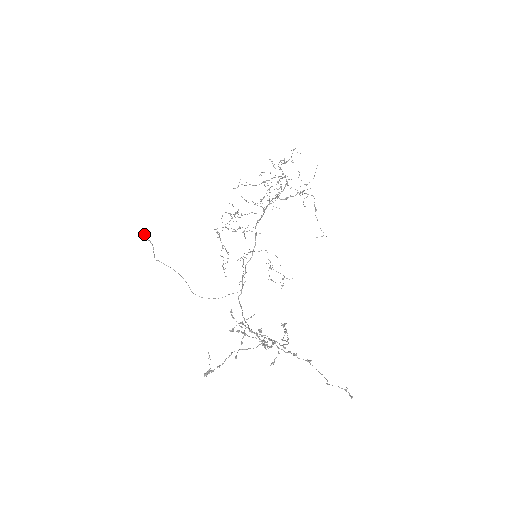
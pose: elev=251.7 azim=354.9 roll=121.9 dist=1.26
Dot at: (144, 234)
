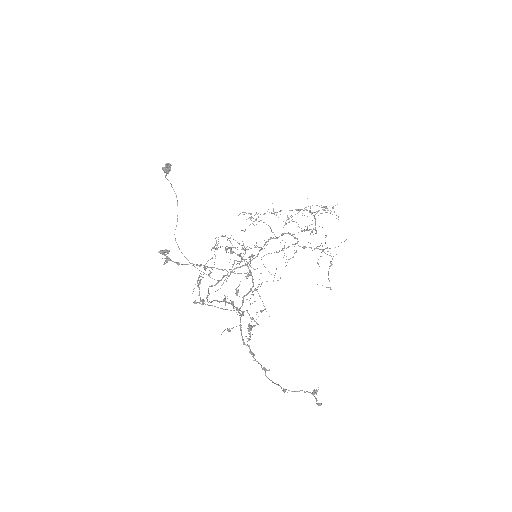
Dot at: (166, 163)
